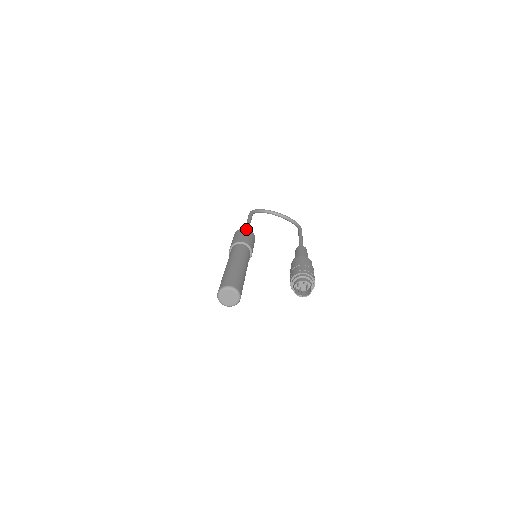
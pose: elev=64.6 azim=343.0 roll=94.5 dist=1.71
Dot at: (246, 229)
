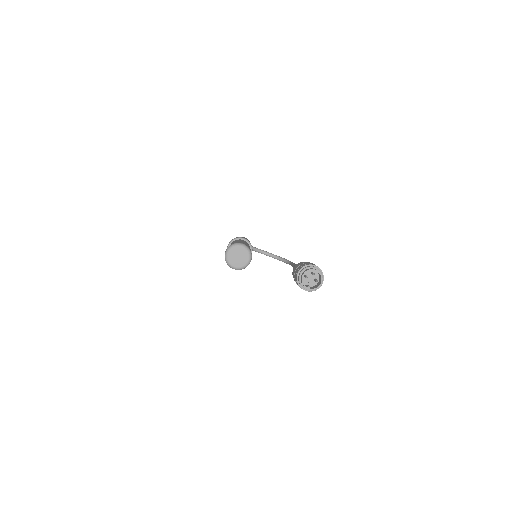
Dot at: occluded
